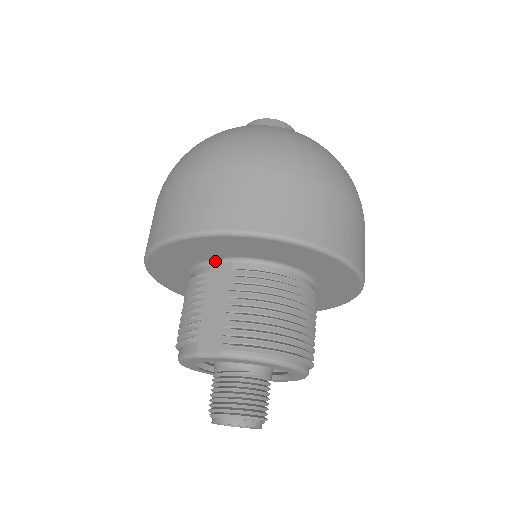
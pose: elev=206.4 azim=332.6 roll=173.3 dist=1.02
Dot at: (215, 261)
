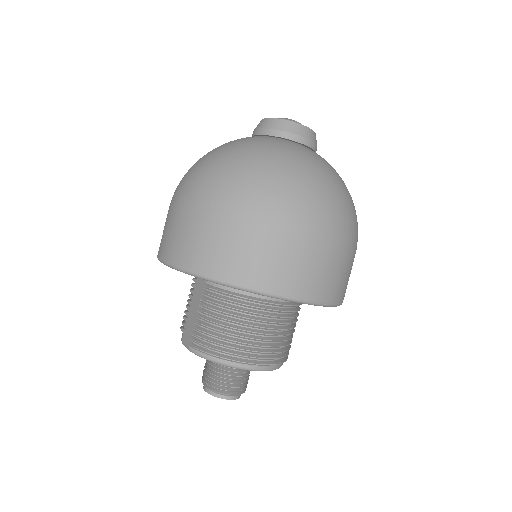
Dot at: occluded
